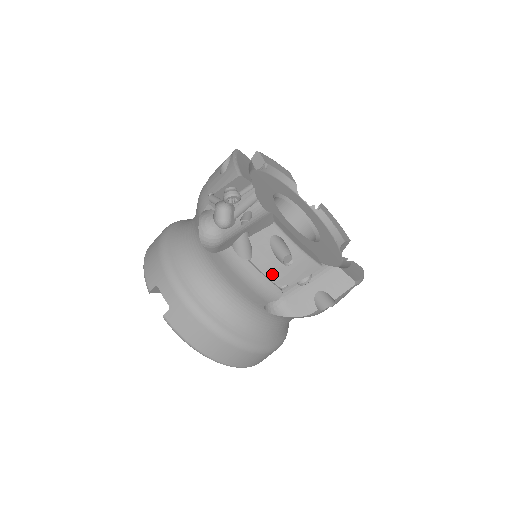
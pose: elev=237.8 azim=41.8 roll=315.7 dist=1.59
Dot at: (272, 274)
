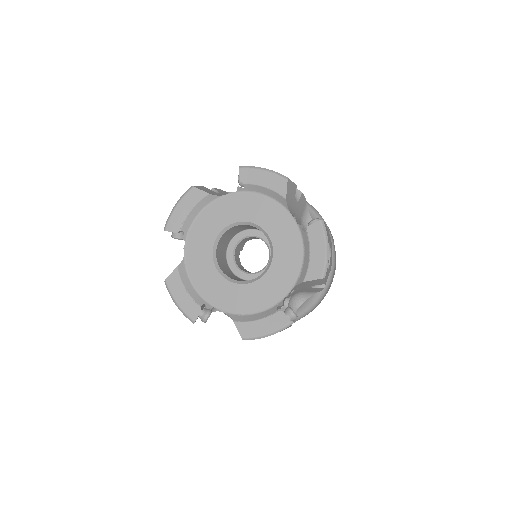
Dot at: occluded
